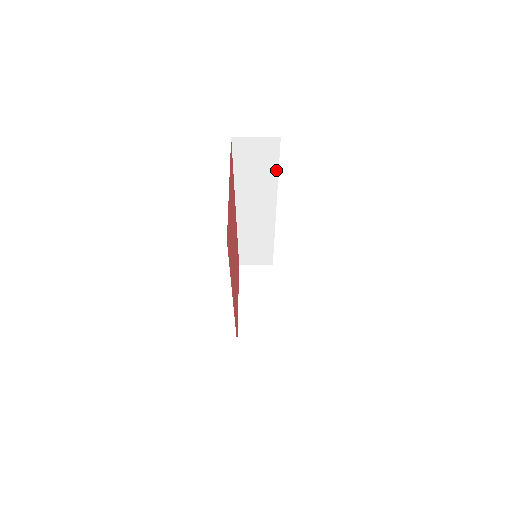
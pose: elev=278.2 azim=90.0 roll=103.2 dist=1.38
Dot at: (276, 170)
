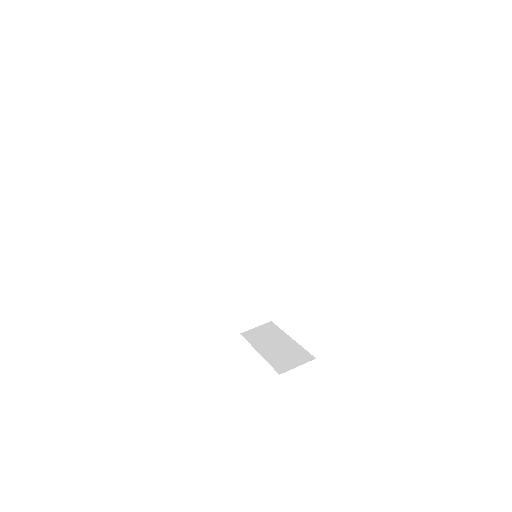
Dot at: (240, 185)
